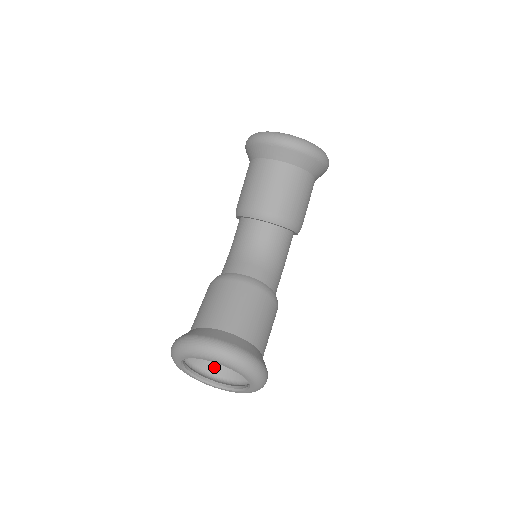
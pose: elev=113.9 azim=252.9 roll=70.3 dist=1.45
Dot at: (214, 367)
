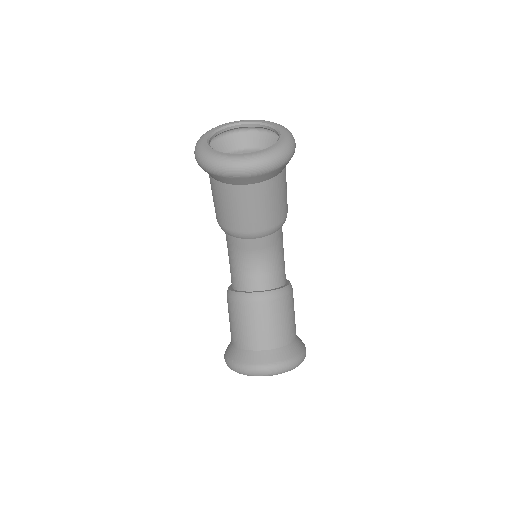
Dot at: occluded
